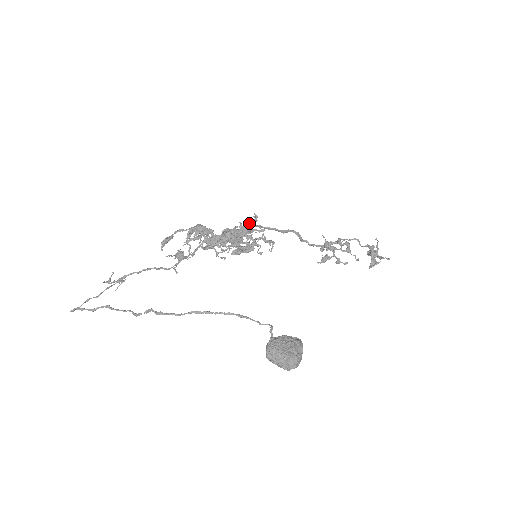
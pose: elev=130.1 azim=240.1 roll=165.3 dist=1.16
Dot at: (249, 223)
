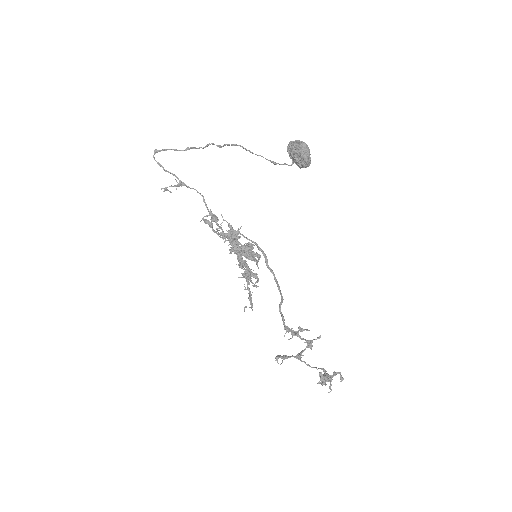
Dot at: (254, 273)
